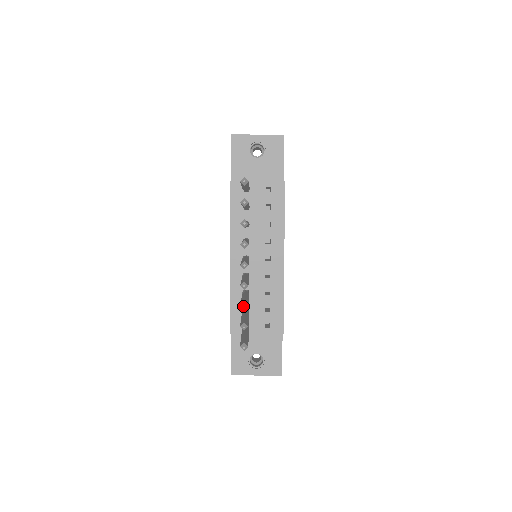
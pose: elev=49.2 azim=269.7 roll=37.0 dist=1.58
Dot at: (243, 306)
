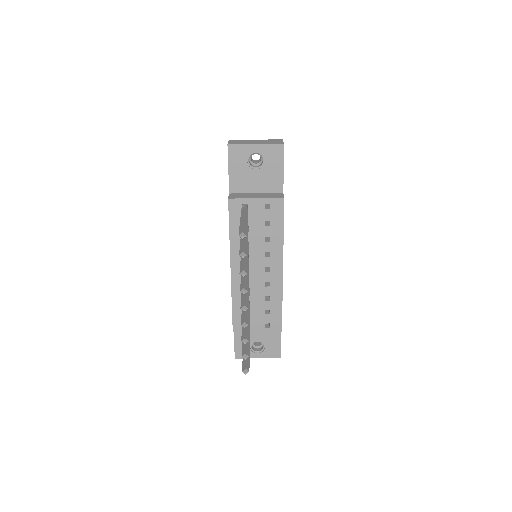
Dot at: (244, 342)
